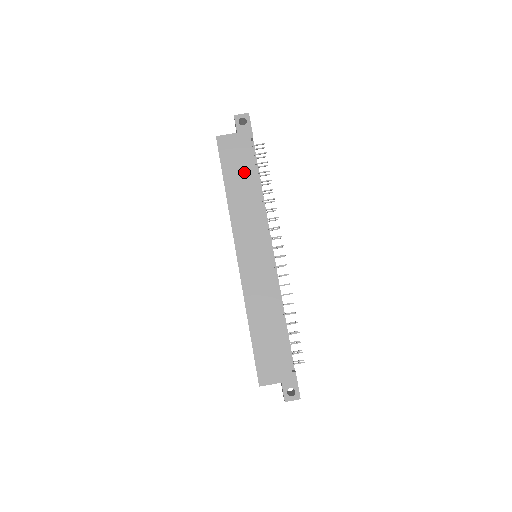
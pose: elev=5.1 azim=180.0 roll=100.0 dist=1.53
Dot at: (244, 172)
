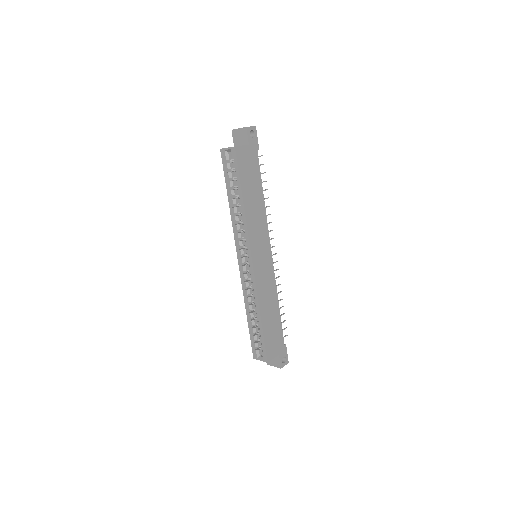
Dot at: (254, 183)
